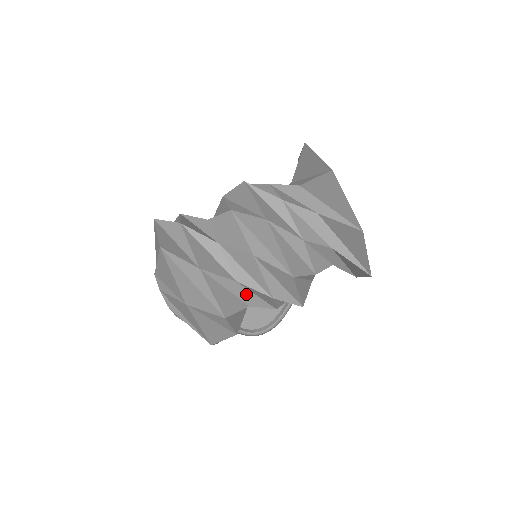
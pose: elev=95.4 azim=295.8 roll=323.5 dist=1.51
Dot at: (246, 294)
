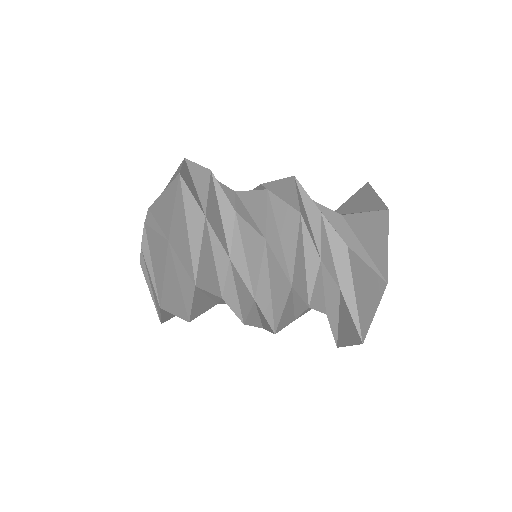
Dot at: (222, 301)
